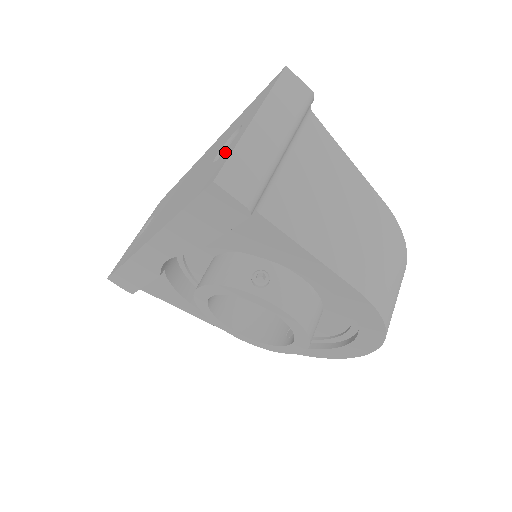
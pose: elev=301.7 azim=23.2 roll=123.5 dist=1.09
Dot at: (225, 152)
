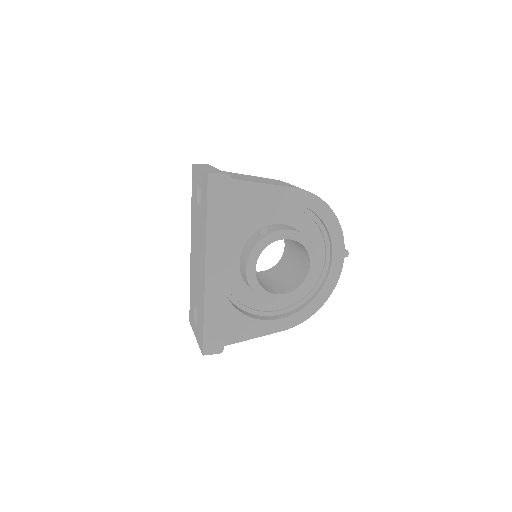
Dot at: (201, 185)
